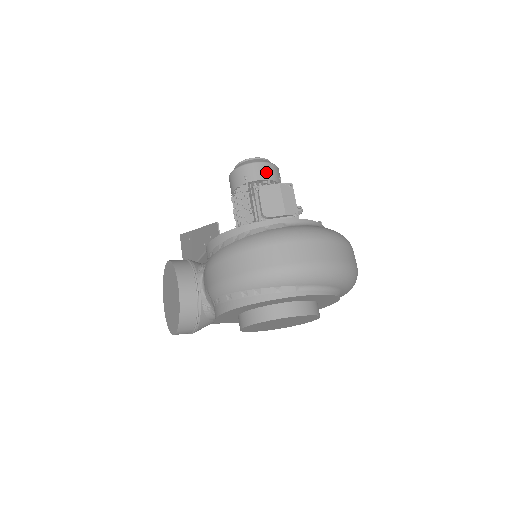
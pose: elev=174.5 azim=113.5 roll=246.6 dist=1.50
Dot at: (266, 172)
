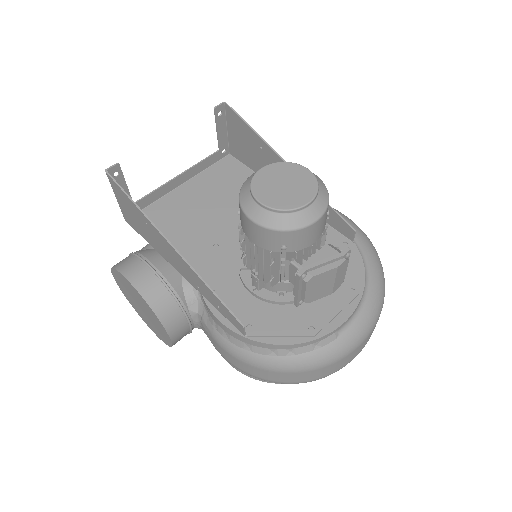
Dot at: (317, 232)
